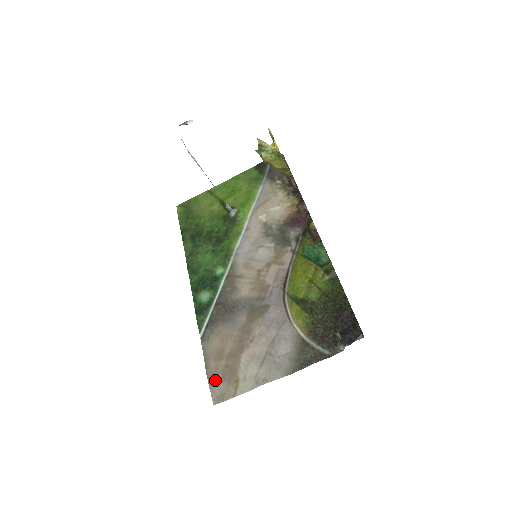
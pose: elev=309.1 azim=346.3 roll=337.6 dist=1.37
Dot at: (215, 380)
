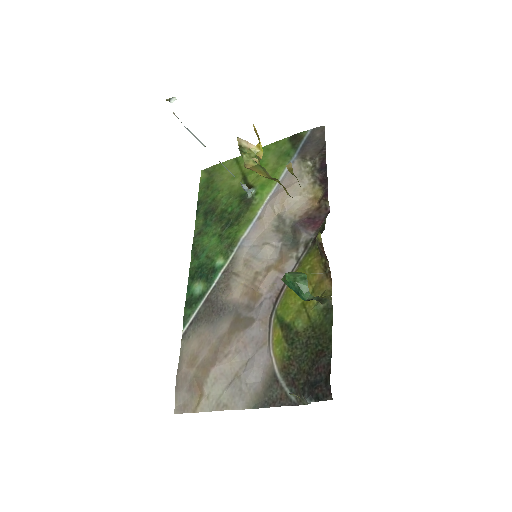
Dot at: (182, 387)
